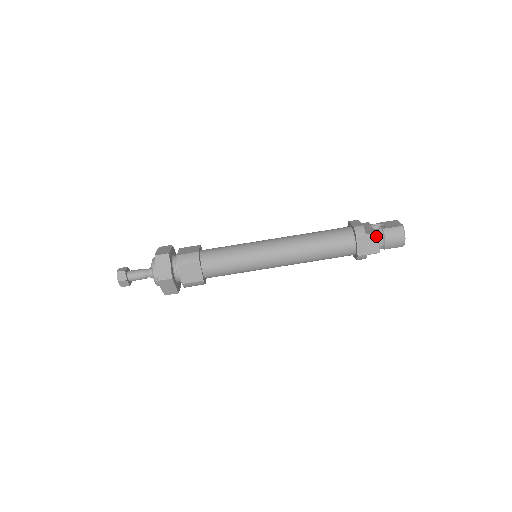
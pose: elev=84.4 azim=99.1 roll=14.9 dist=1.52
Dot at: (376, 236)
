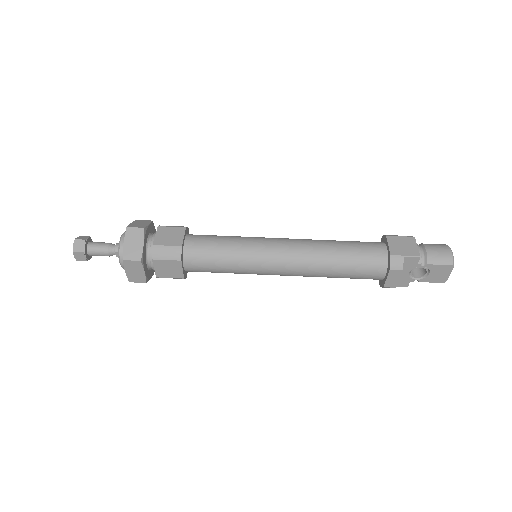
Dot at: (412, 239)
